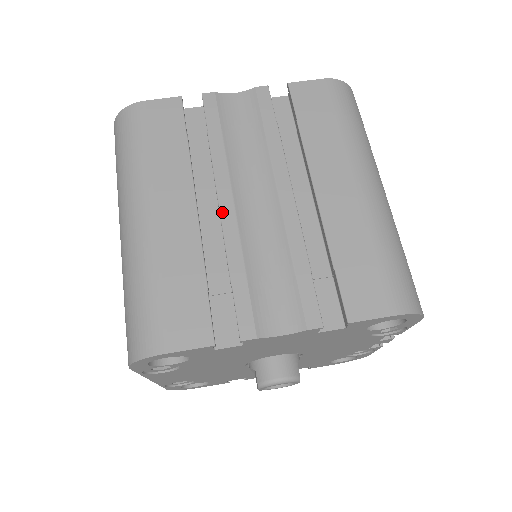
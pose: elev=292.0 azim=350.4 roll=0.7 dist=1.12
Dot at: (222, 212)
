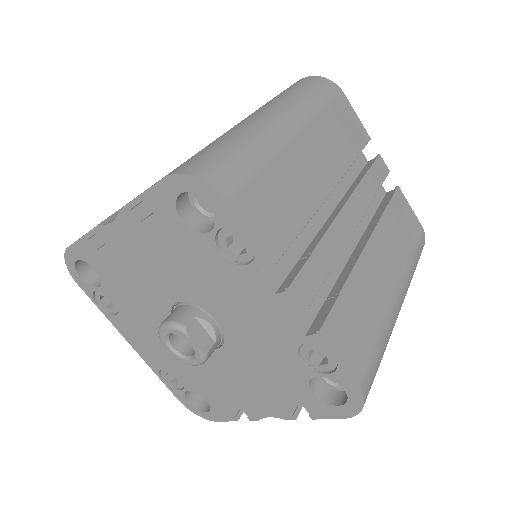
Dot at: occluded
